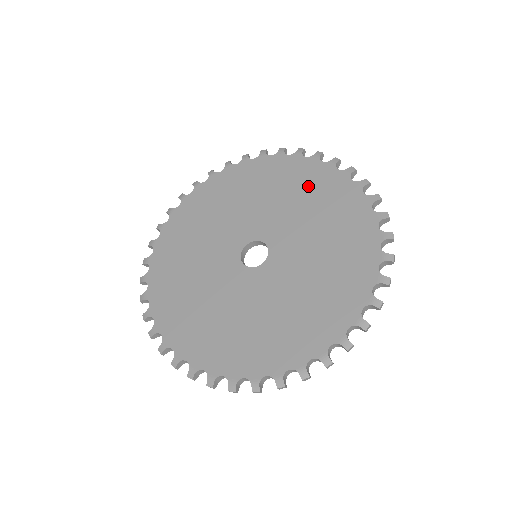
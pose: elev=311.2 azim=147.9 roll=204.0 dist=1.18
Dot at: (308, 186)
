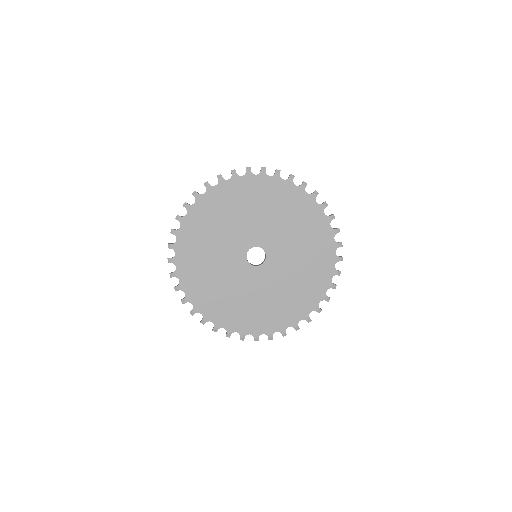
Dot at: (314, 266)
